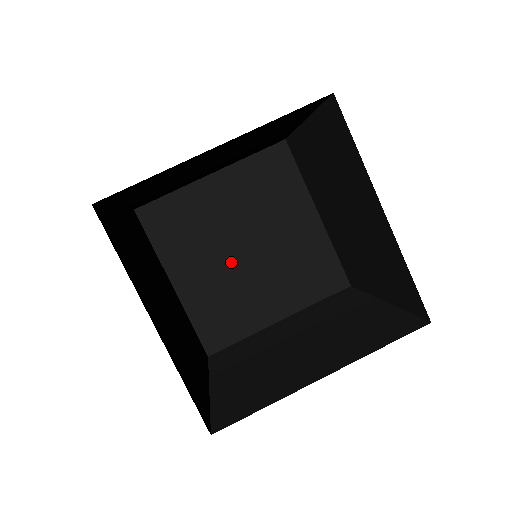
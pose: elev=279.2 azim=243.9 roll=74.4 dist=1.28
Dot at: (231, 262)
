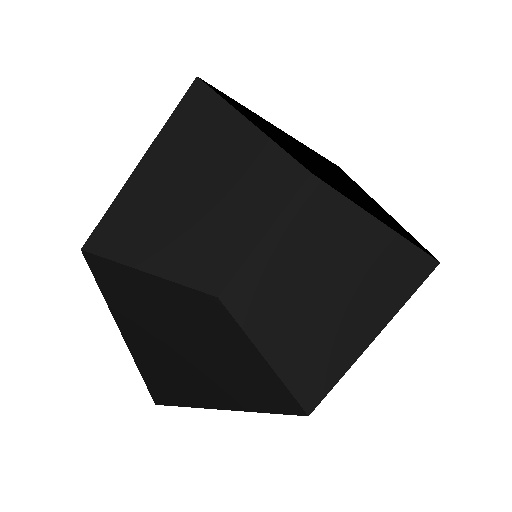
Dot at: (201, 226)
